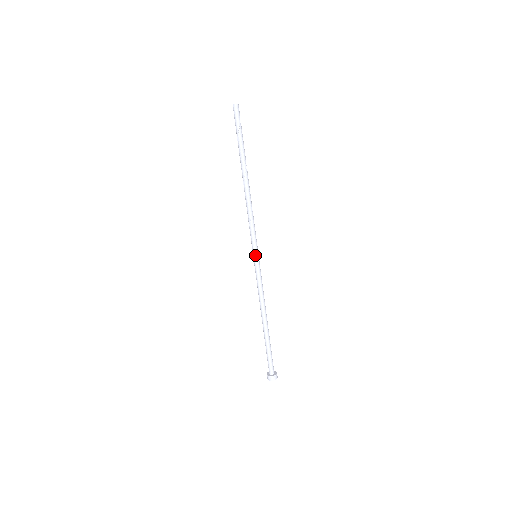
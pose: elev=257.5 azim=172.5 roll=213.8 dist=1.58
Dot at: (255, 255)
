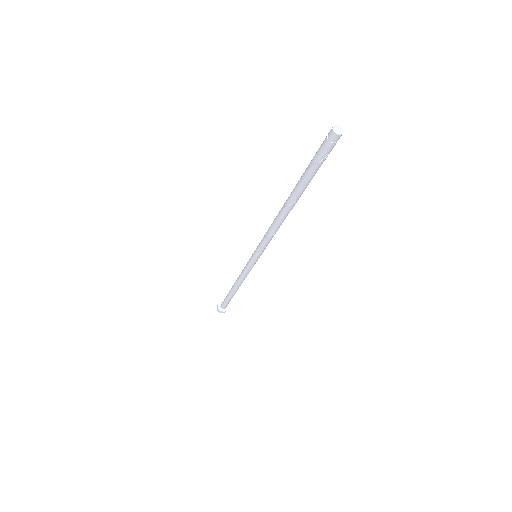
Dot at: (254, 257)
